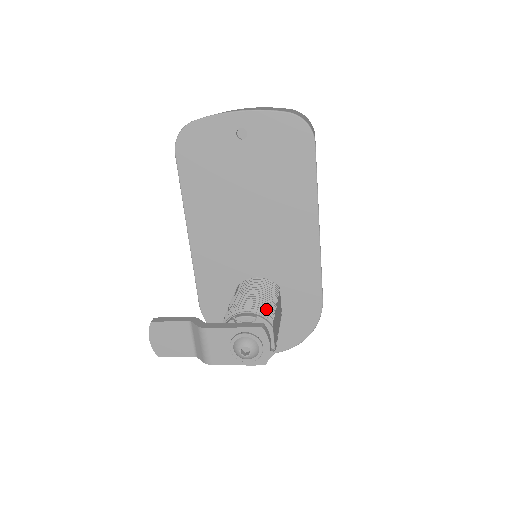
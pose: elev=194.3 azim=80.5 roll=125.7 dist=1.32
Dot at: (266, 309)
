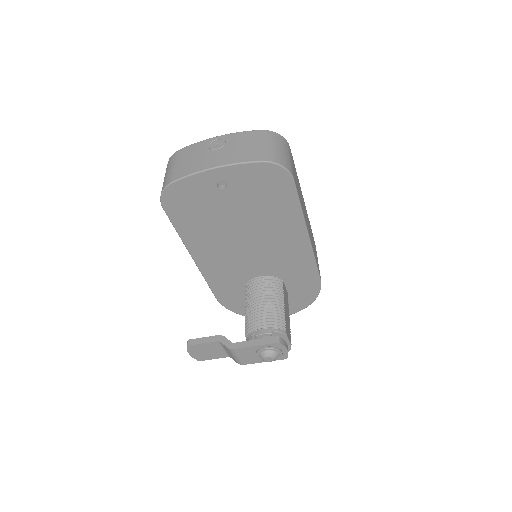
Dot at: (278, 320)
